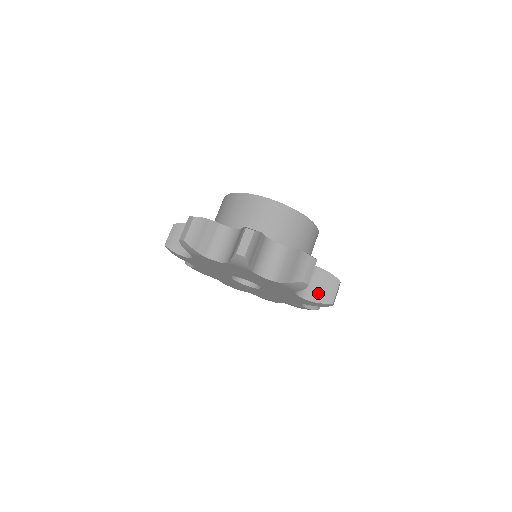
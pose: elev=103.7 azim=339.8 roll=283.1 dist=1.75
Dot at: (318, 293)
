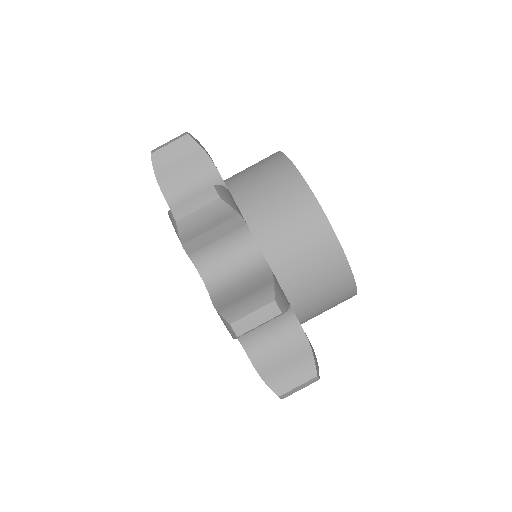
Dot at: occluded
